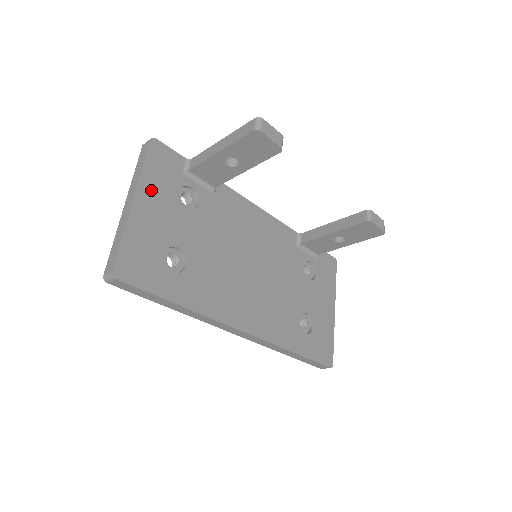
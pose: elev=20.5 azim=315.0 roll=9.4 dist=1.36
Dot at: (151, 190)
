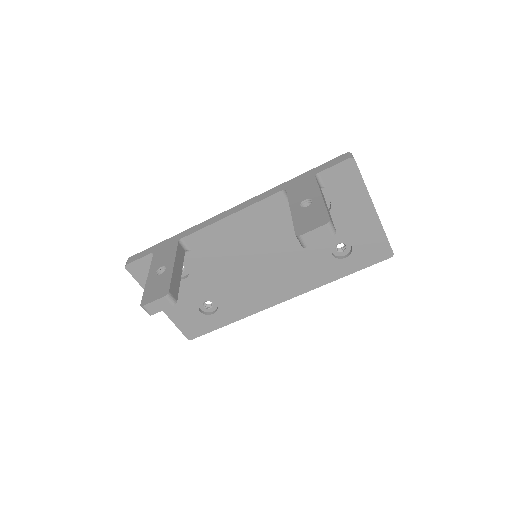
Dot at: occluded
